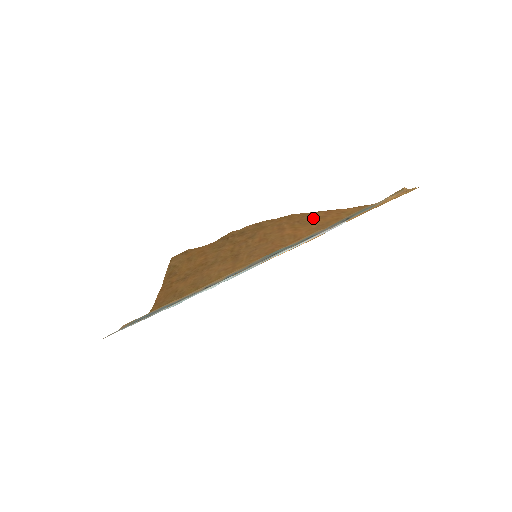
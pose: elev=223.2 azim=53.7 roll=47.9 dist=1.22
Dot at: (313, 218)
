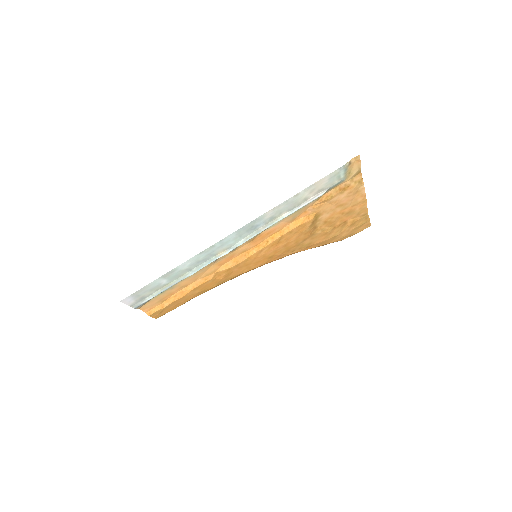
Dot at: occluded
